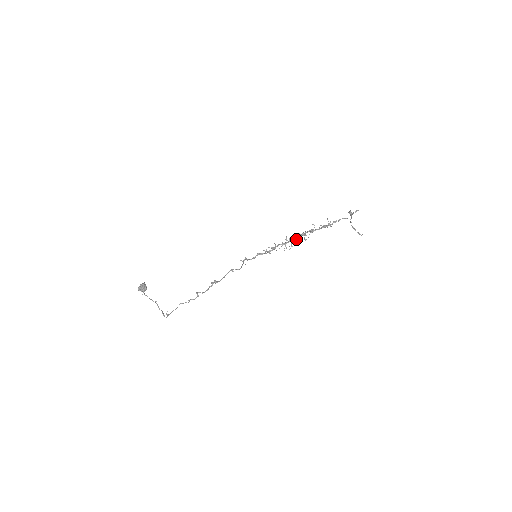
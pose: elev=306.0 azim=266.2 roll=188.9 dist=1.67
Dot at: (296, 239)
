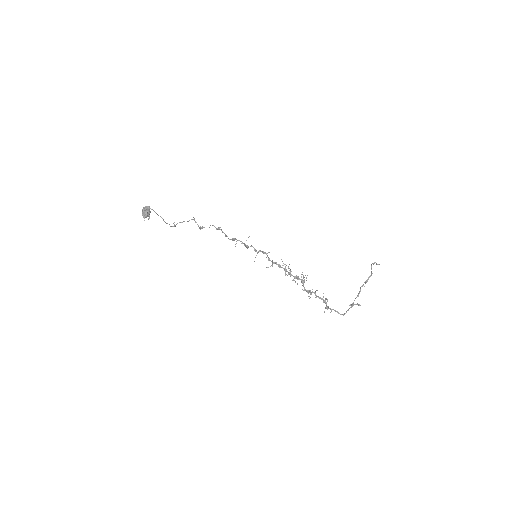
Dot at: (296, 275)
